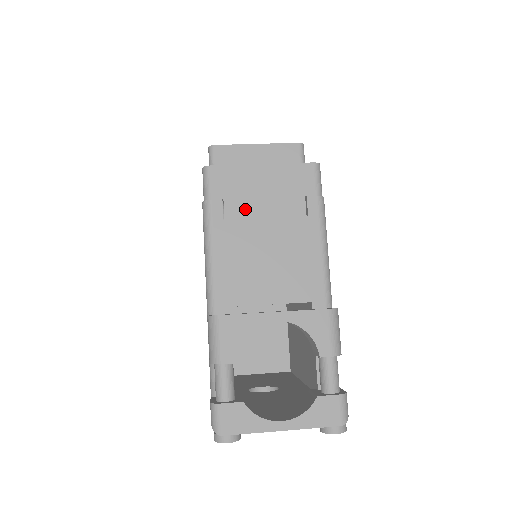
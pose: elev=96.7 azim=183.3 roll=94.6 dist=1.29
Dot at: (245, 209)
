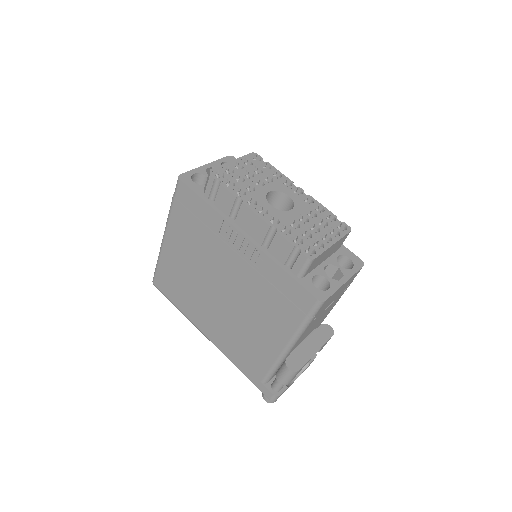
Dot at: (324, 309)
